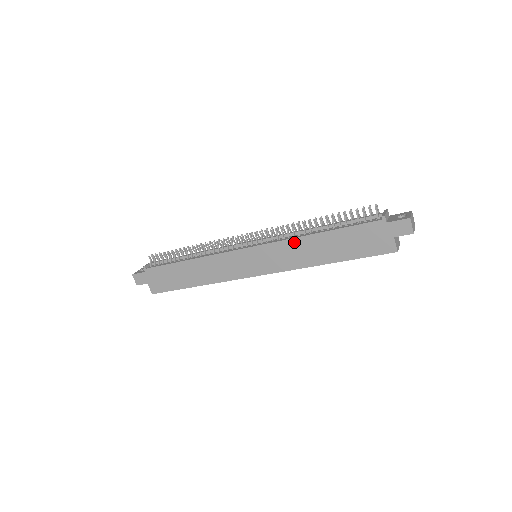
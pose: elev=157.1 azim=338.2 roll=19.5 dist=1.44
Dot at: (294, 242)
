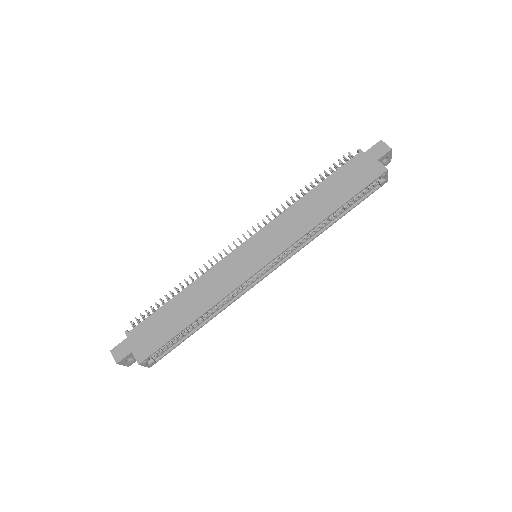
Dot at: (290, 211)
